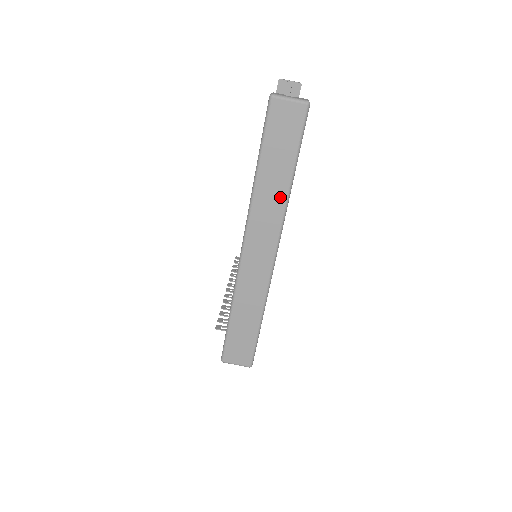
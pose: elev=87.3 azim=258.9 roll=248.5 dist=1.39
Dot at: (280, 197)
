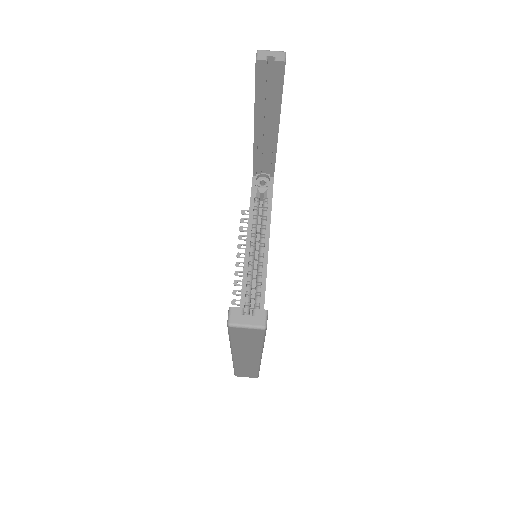
Dot at: (255, 349)
